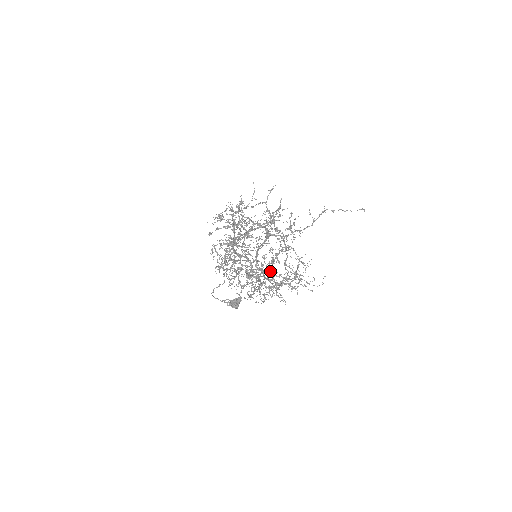
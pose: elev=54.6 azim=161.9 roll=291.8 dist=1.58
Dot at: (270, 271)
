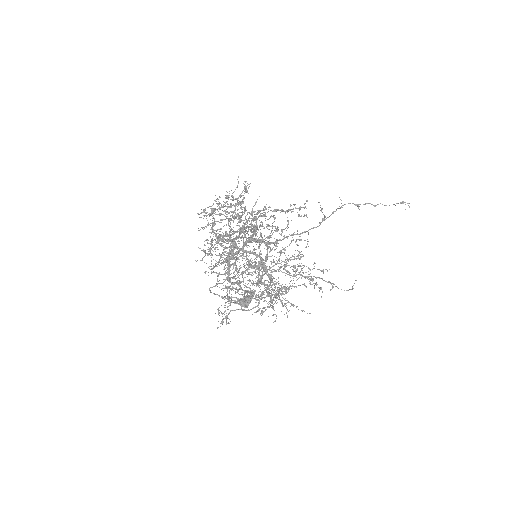
Dot at: (292, 266)
